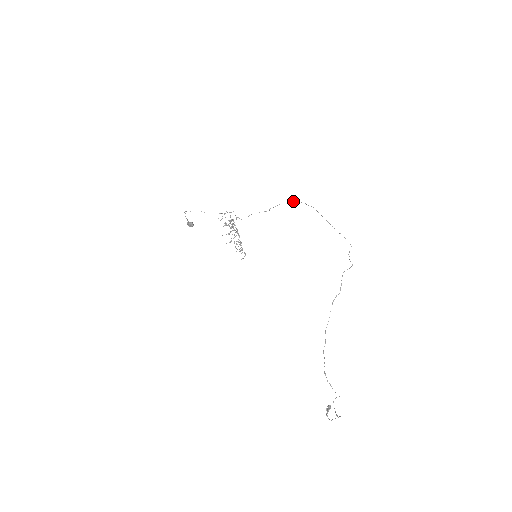
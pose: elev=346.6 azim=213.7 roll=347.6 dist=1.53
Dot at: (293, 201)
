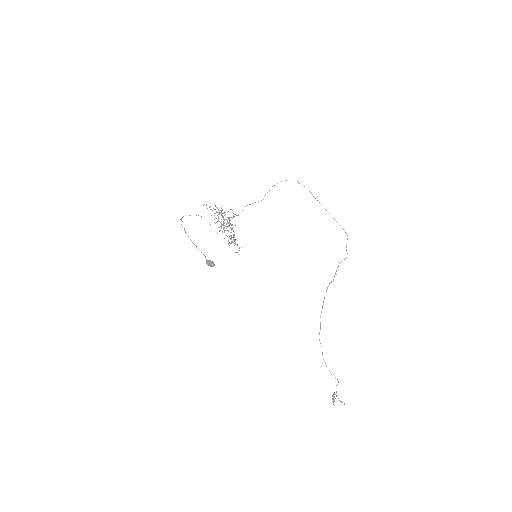
Dot at: (285, 180)
